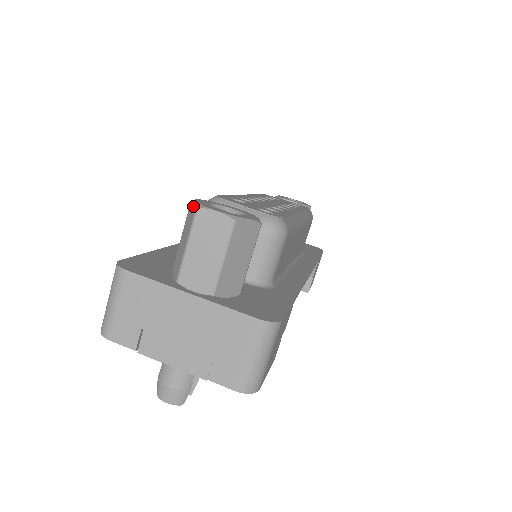
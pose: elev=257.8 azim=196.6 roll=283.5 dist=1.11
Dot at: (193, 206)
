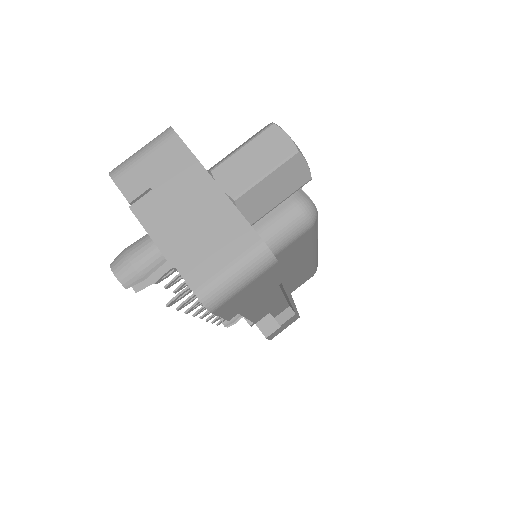
Dot at: (268, 125)
